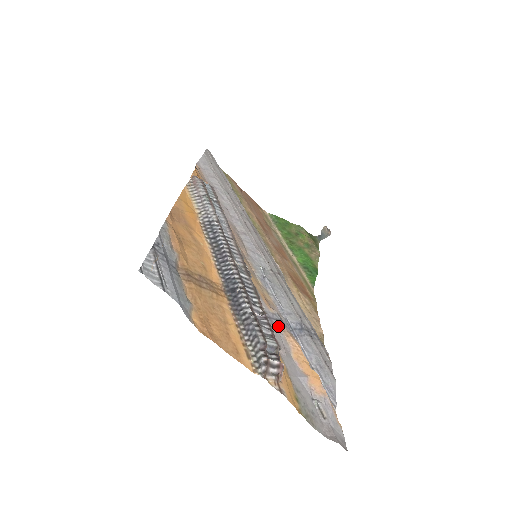
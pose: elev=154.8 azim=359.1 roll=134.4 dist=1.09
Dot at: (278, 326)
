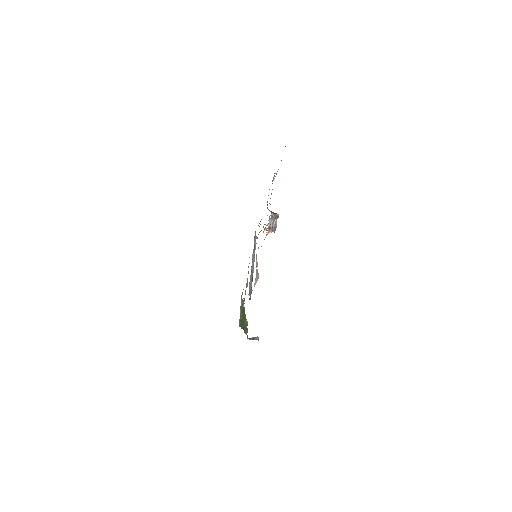
Dot at: occluded
